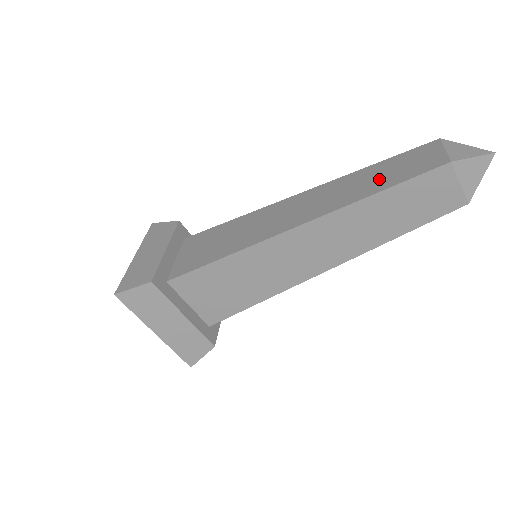
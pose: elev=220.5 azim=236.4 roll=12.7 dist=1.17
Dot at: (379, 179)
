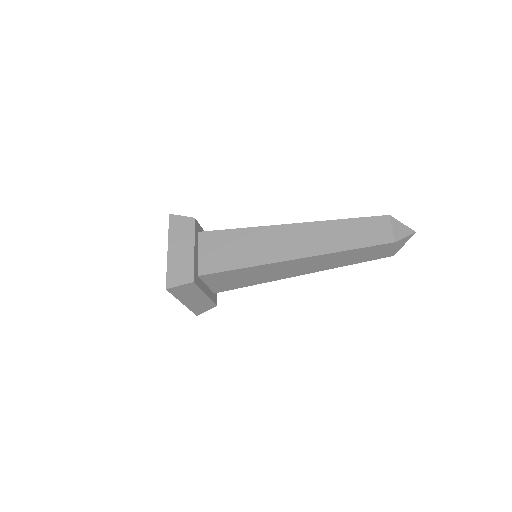
Dot at: (352, 237)
